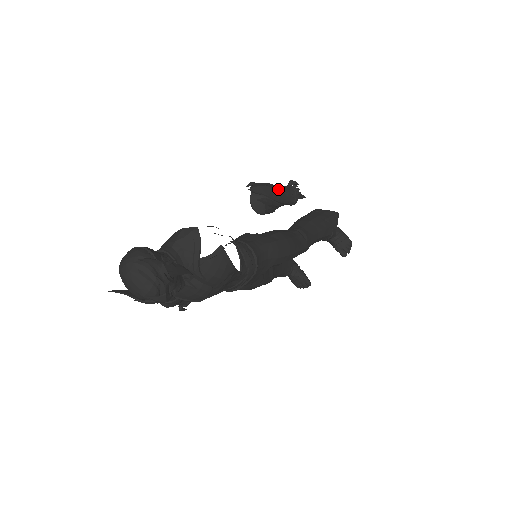
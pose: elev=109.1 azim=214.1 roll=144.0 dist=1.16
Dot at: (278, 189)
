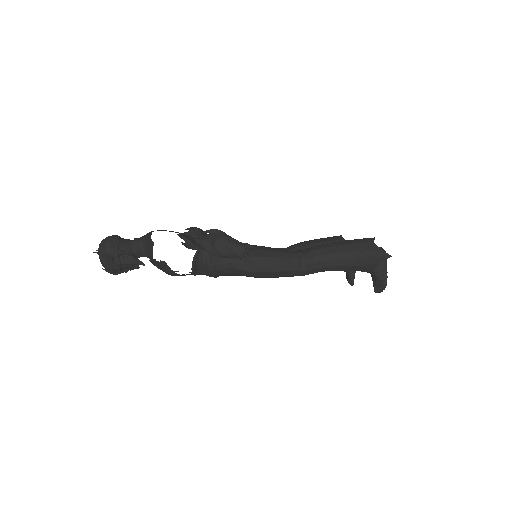
Dot at: (225, 247)
